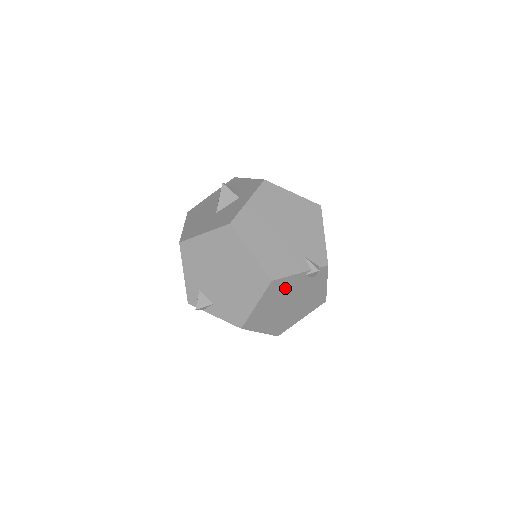
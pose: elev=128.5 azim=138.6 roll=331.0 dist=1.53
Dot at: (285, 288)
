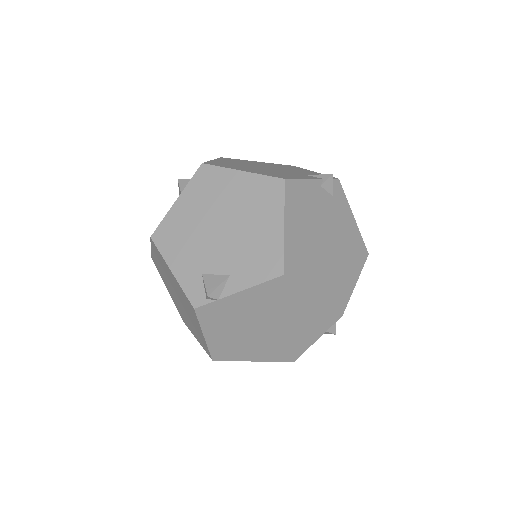
Dot at: (307, 203)
